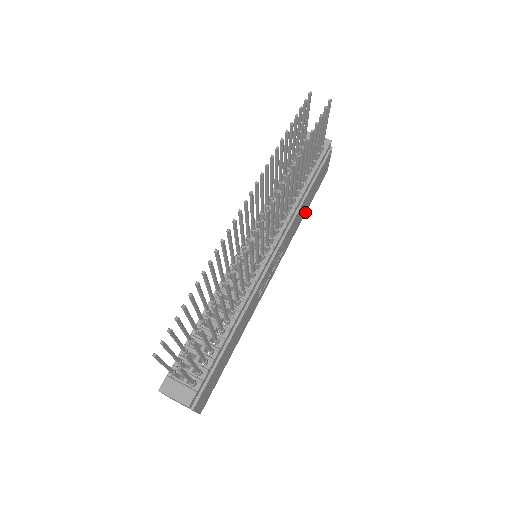
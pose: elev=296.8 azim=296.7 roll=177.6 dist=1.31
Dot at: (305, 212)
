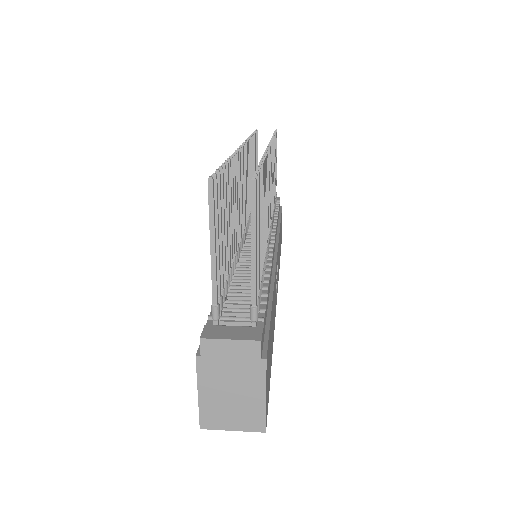
Dot at: occluded
